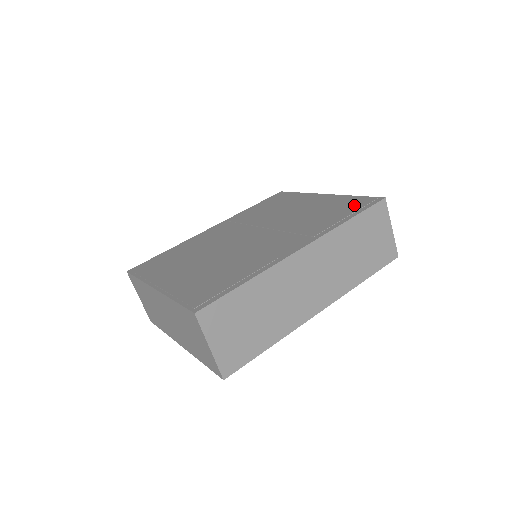
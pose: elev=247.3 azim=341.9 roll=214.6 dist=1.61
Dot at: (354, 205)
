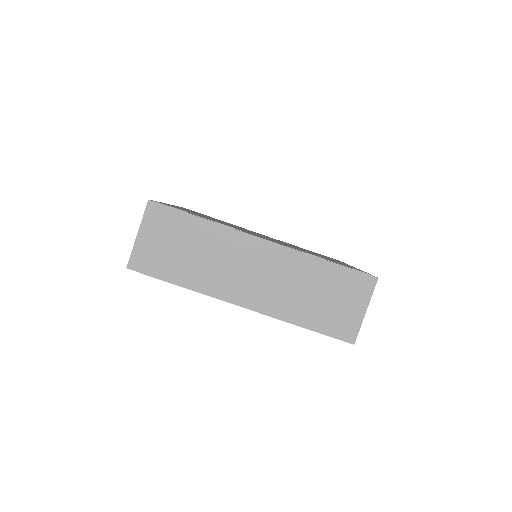
Dot at: occluded
